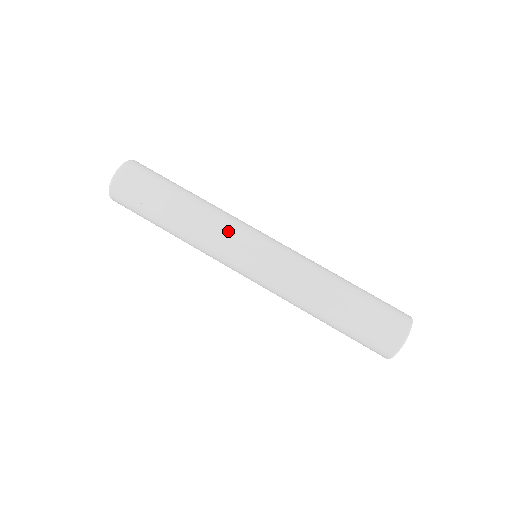
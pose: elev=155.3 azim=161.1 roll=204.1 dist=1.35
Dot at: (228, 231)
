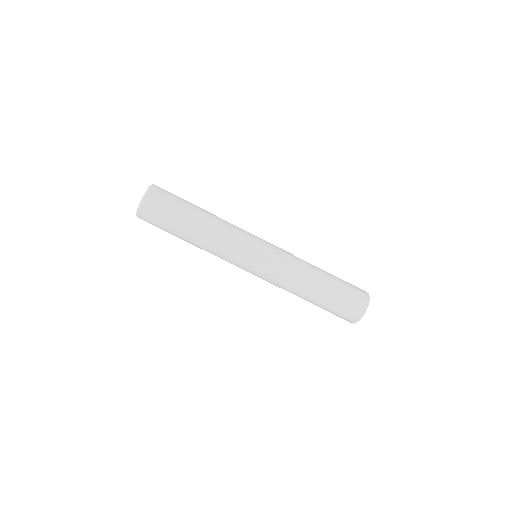
Dot at: (242, 229)
